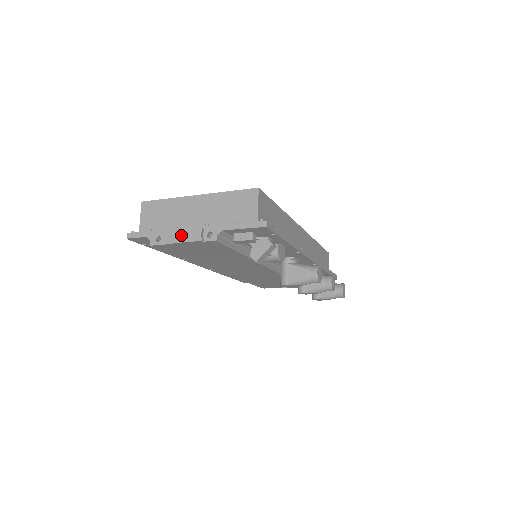
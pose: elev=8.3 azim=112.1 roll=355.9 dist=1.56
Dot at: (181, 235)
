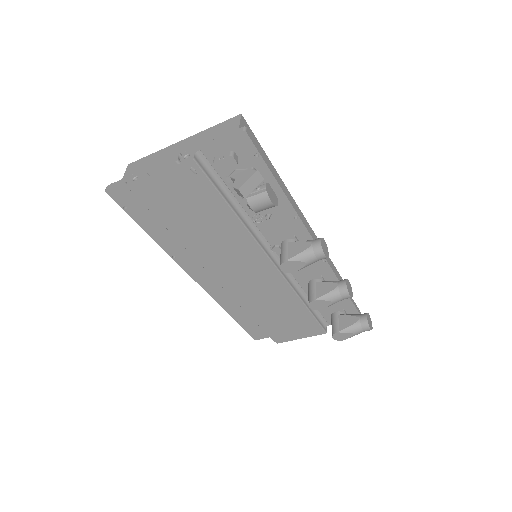
Dot at: (158, 164)
